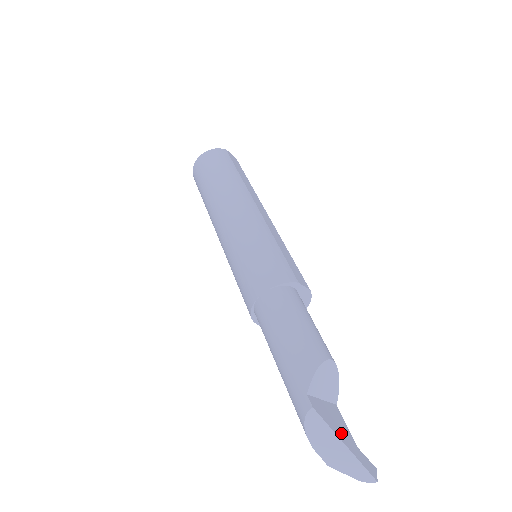
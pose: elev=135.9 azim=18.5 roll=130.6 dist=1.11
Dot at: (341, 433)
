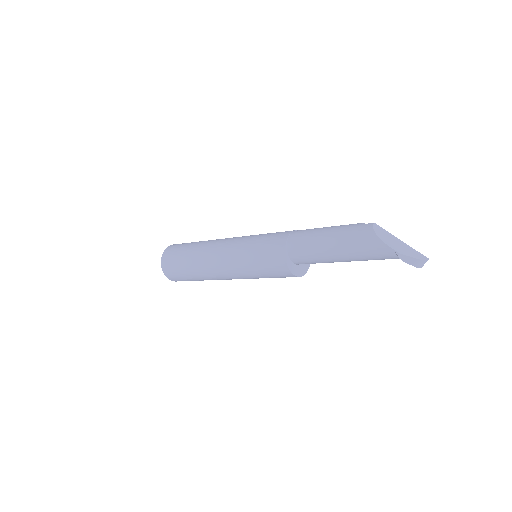
Dot at: occluded
